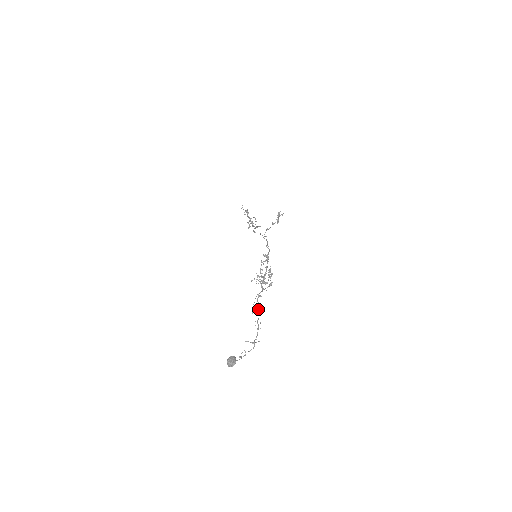
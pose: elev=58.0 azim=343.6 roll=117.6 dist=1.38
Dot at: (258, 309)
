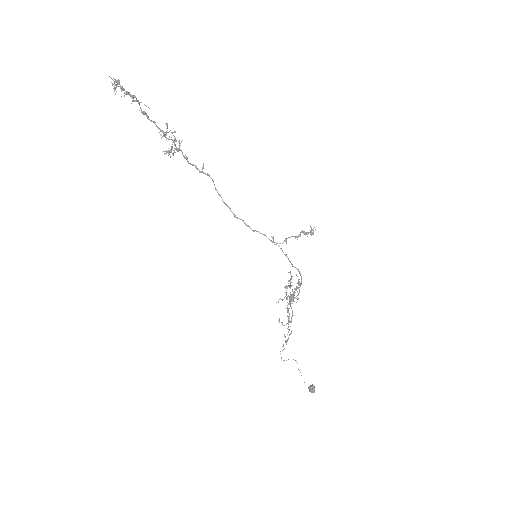
Dot at: (290, 322)
